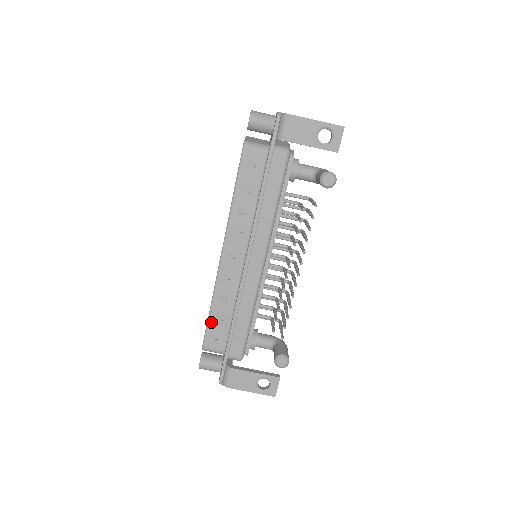
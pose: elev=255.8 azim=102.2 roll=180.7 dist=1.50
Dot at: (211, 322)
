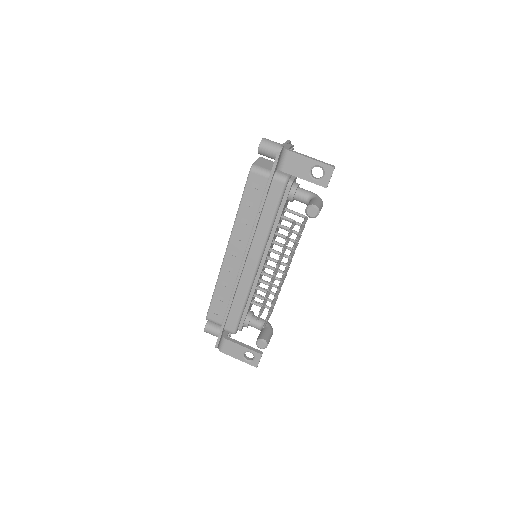
Dot at: (214, 301)
